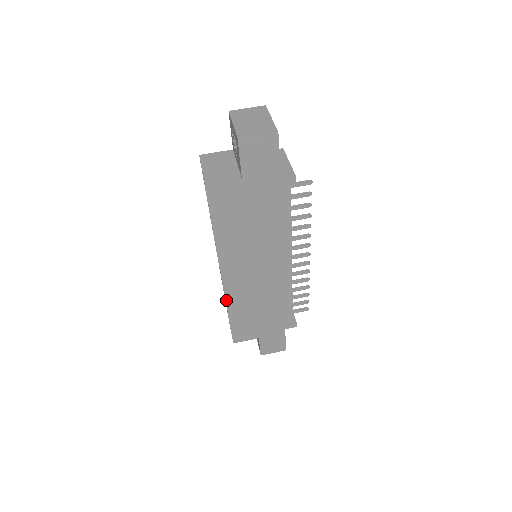
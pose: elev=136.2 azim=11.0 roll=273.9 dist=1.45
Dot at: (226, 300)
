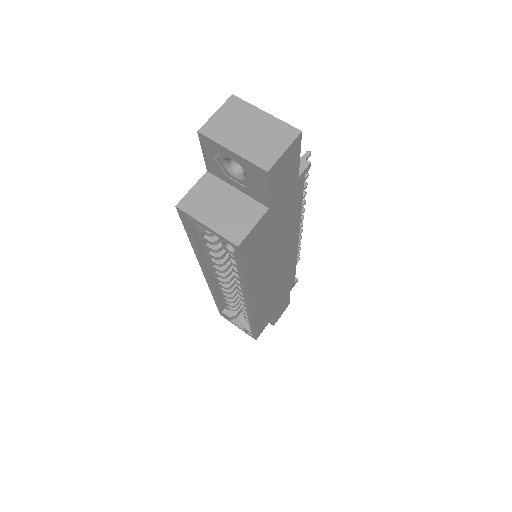
Dot at: (252, 318)
